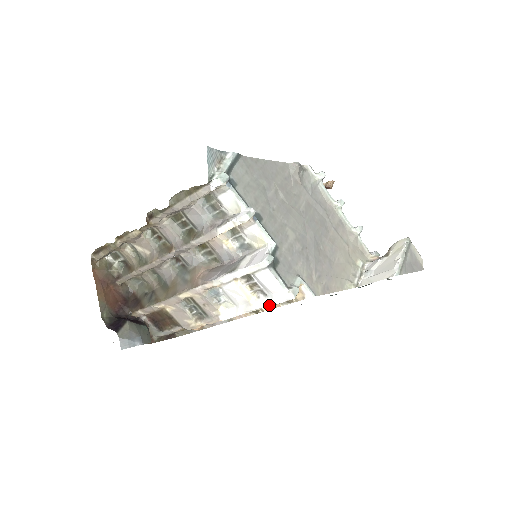
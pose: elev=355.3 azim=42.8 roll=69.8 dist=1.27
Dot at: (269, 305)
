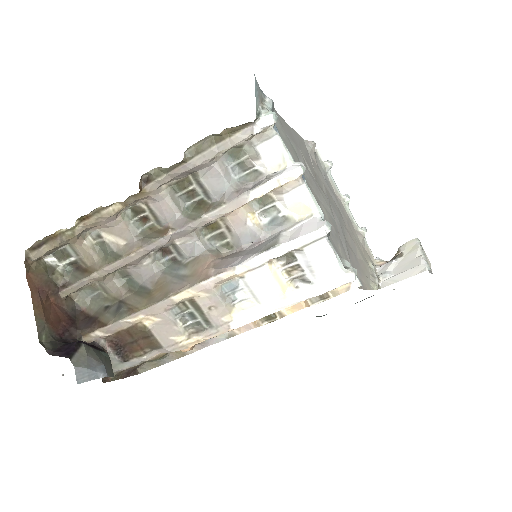
Dot at: (314, 295)
